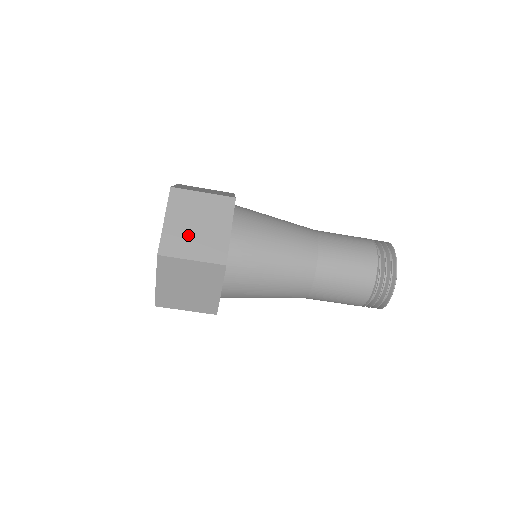
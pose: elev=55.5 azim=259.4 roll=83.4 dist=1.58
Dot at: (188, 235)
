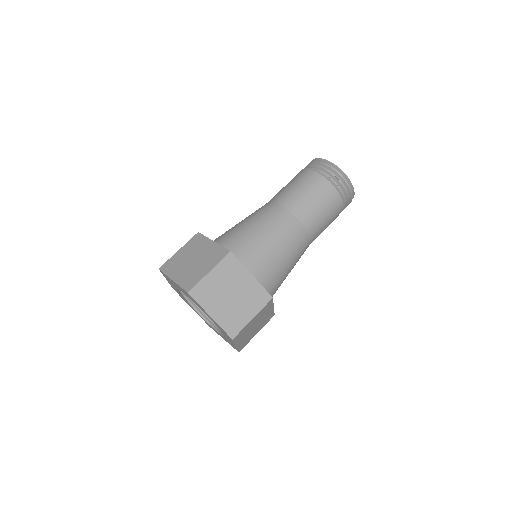
Dot at: occluded
